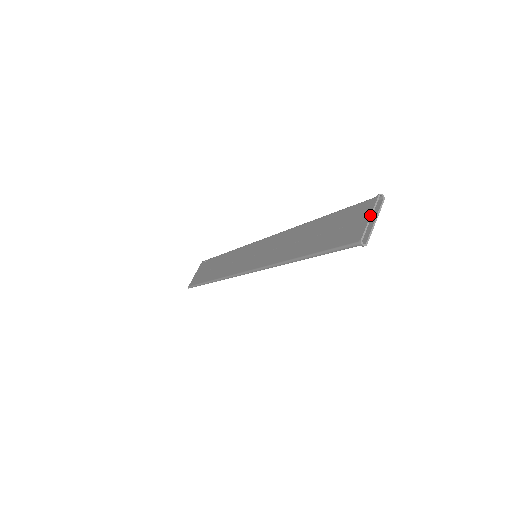
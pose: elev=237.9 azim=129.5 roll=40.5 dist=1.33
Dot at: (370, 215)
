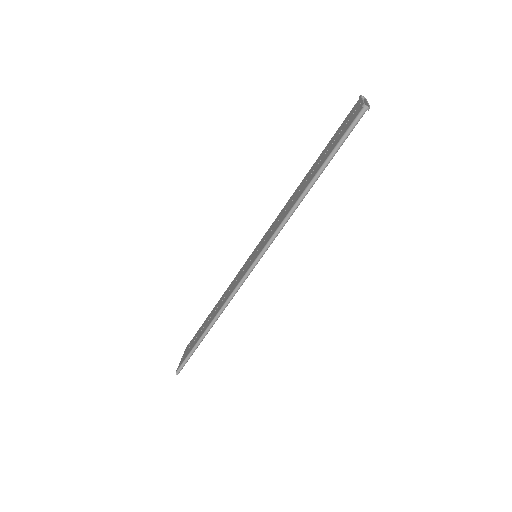
Dot at: (361, 98)
